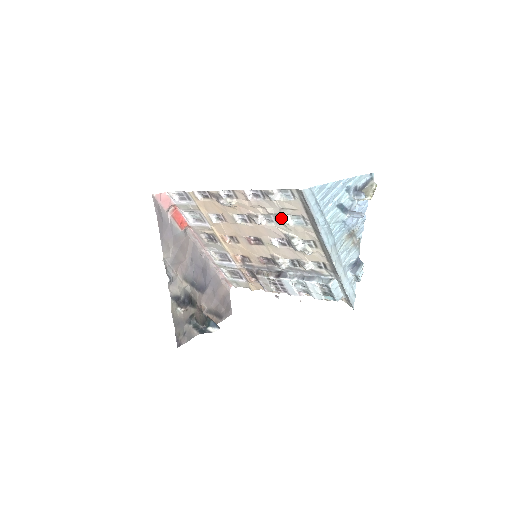
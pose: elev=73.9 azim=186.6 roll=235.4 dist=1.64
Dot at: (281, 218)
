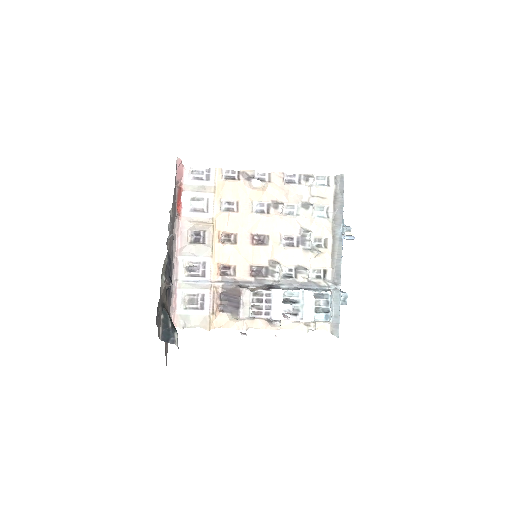
Dot at: (309, 205)
